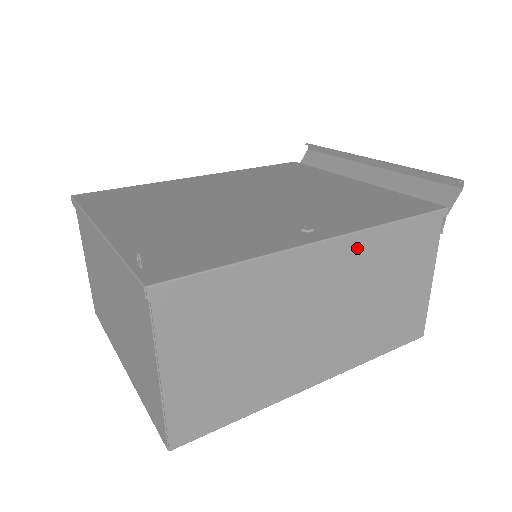
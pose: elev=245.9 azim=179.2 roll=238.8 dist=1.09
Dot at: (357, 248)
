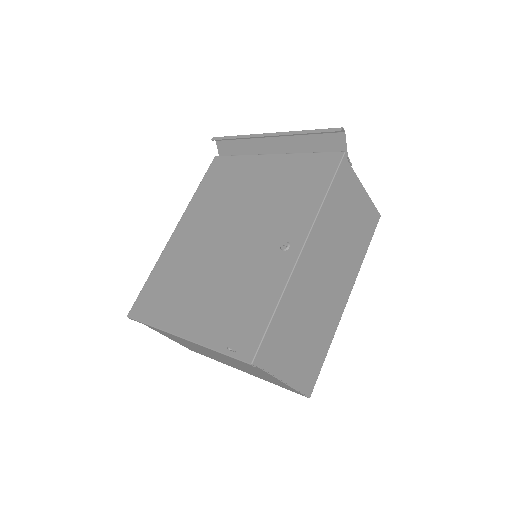
Dot at: (318, 231)
